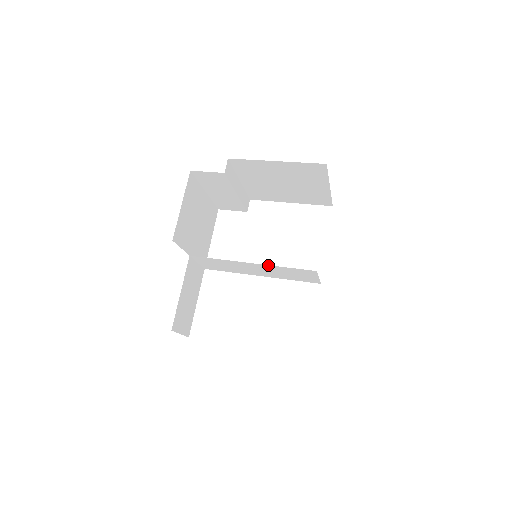
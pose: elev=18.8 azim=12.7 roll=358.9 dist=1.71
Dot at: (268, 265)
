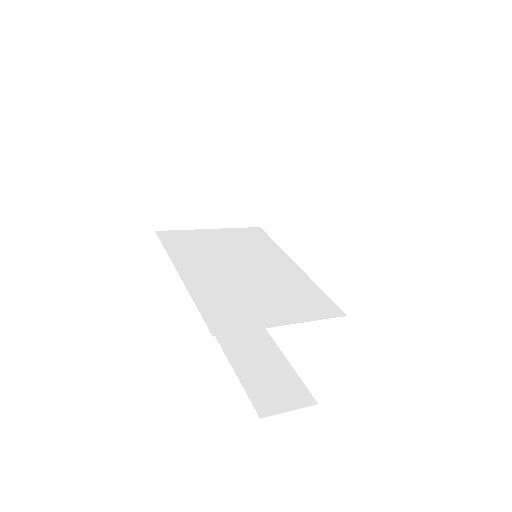
Dot at: (251, 282)
